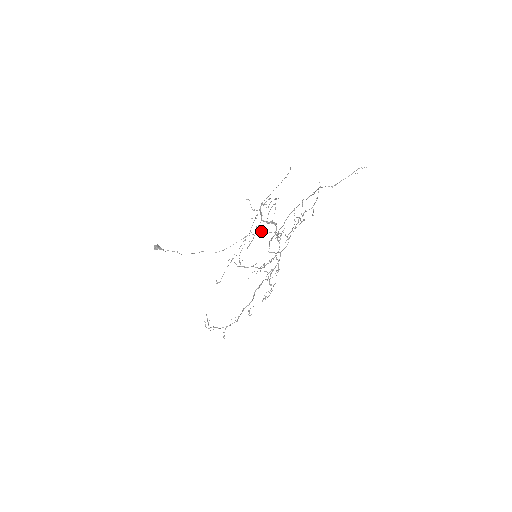
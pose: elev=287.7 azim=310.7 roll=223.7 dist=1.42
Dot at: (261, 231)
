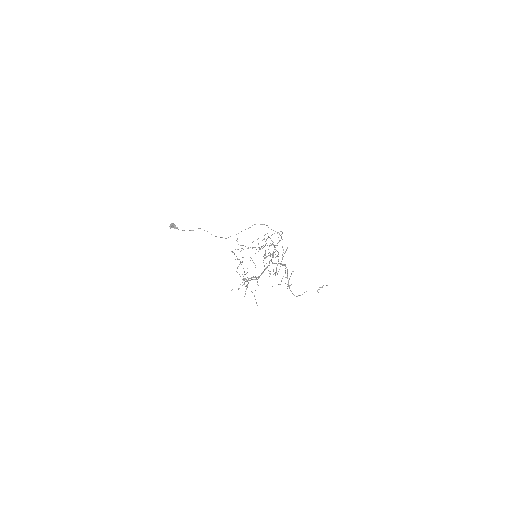
Dot at: (255, 224)
